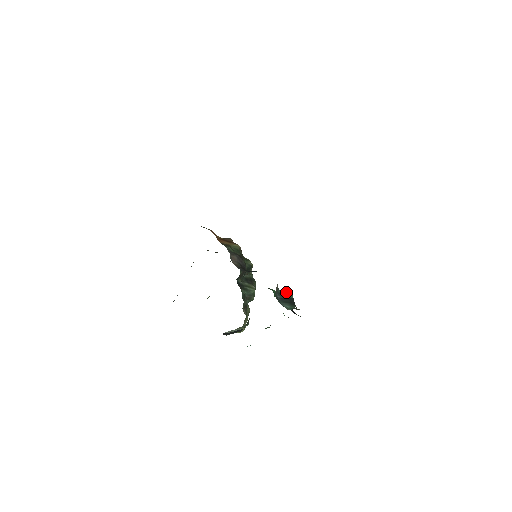
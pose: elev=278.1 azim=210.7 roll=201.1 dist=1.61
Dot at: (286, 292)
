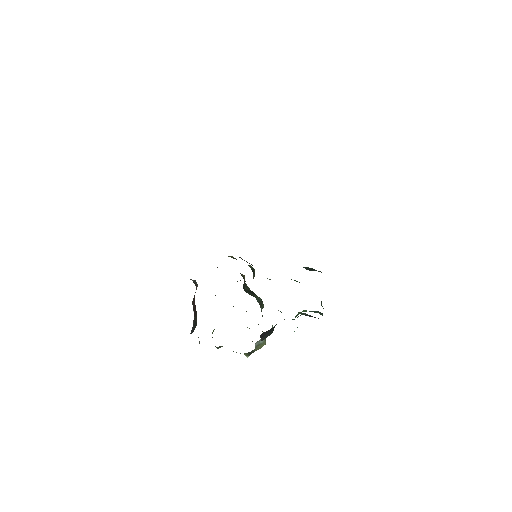
Dot at: occluded
